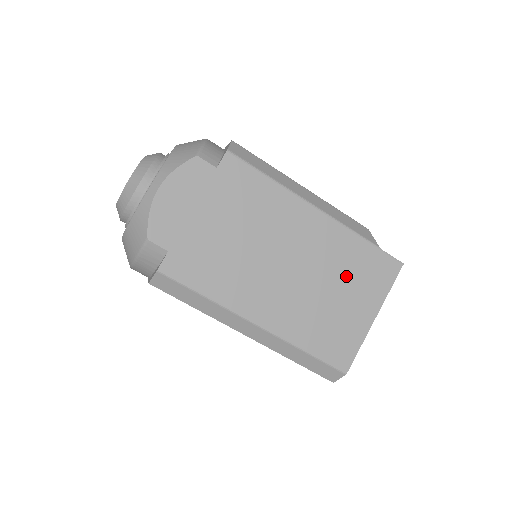
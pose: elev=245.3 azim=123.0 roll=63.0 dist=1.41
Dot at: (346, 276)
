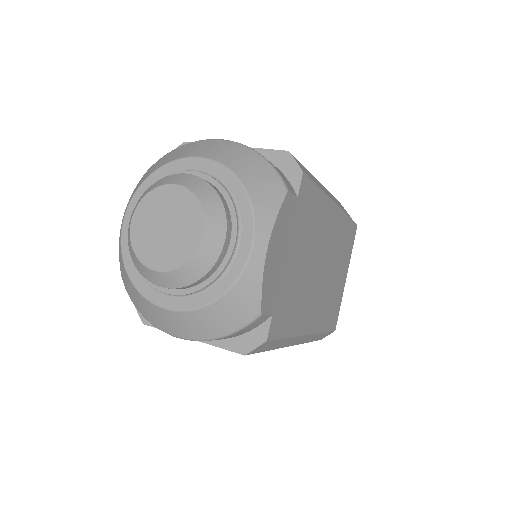
Dot at: (341, 255)
